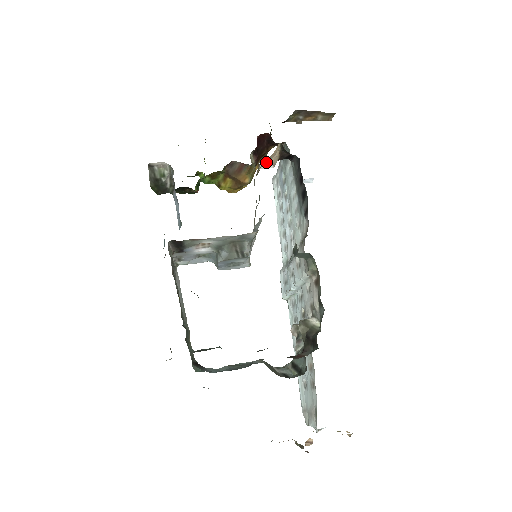
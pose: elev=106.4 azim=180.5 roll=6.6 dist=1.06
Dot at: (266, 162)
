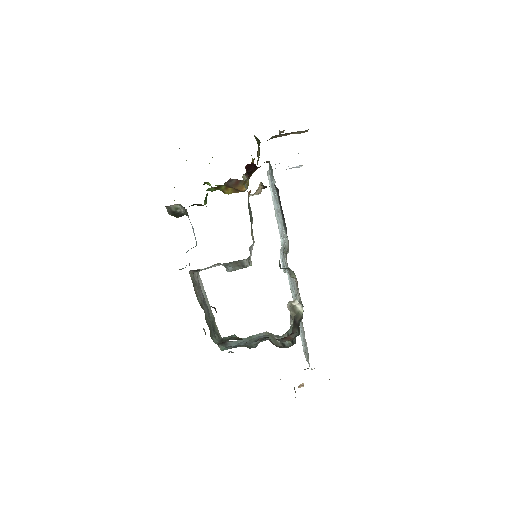
Dot at: occluded
